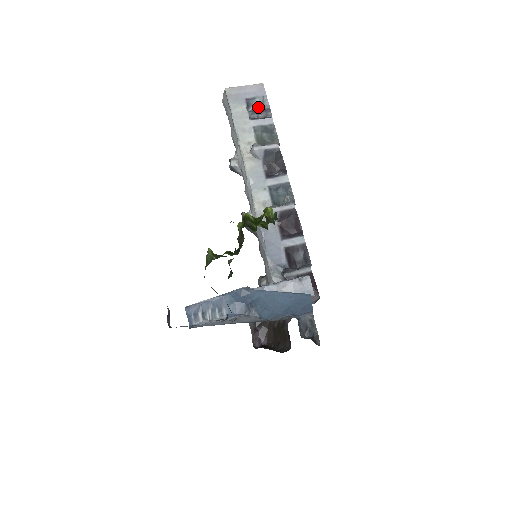
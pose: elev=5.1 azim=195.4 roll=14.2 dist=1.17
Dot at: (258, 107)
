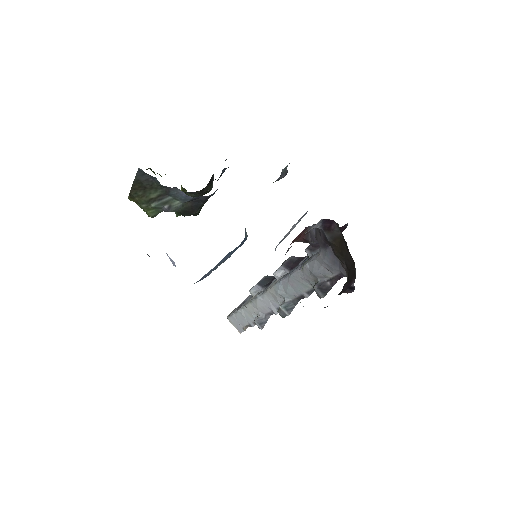
Dot at: occluded
